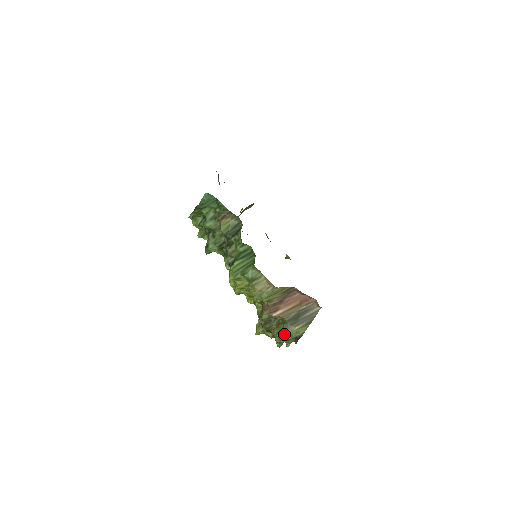
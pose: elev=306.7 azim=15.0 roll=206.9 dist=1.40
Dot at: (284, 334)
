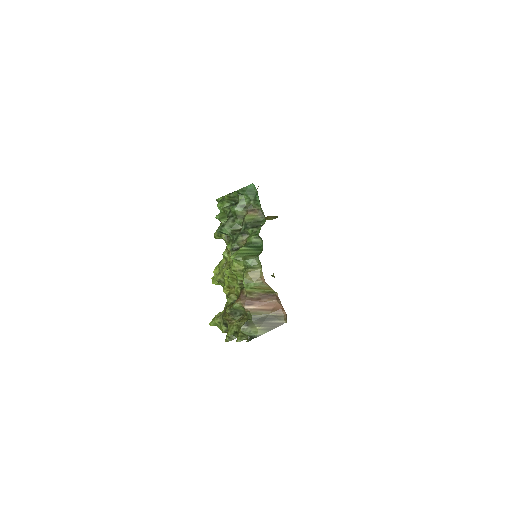
Dot at: (244, 327)
